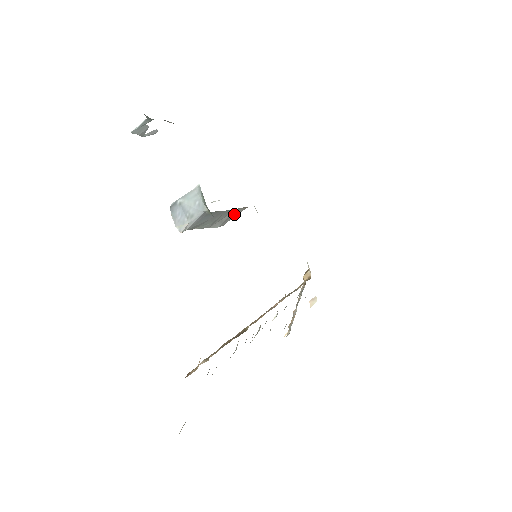
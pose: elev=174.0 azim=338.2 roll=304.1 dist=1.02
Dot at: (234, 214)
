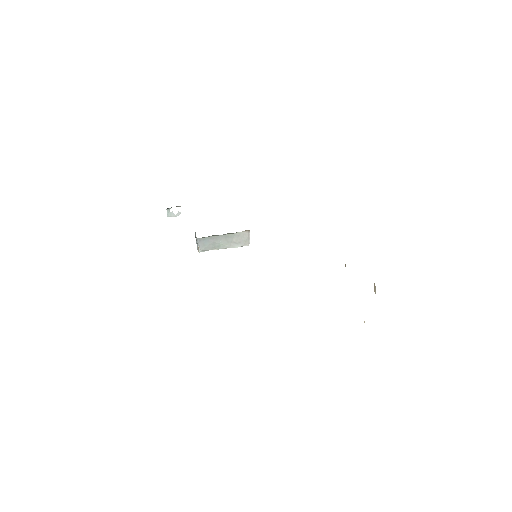
Dot at: (243, 237)
